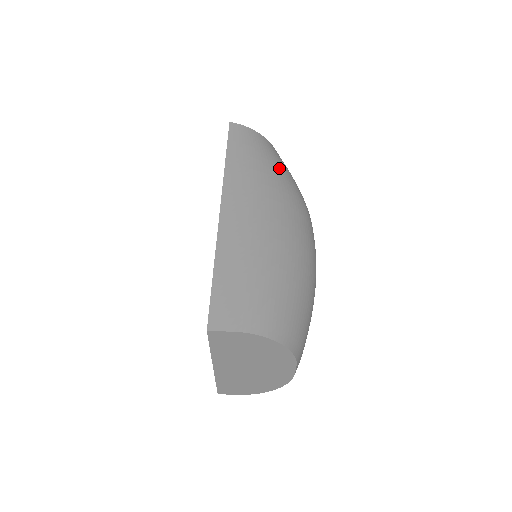
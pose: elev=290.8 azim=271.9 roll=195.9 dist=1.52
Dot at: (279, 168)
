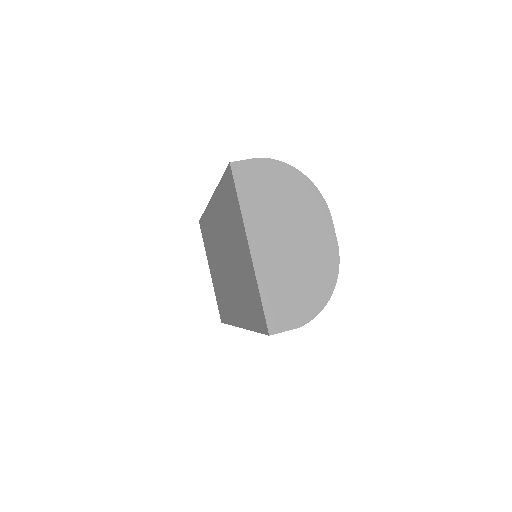
Dot at: occluded
